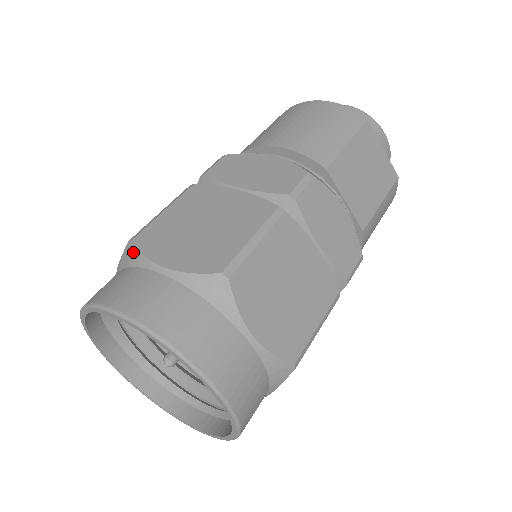
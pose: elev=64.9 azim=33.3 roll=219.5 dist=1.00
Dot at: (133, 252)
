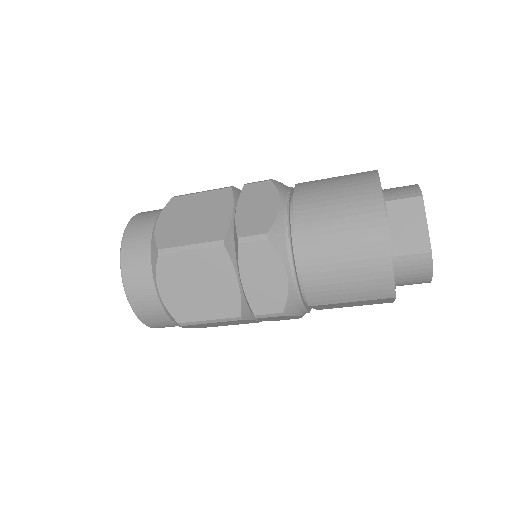
Dot at: (155, 261)
